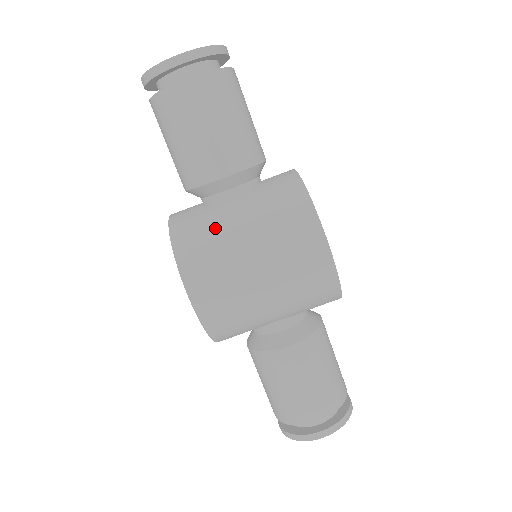
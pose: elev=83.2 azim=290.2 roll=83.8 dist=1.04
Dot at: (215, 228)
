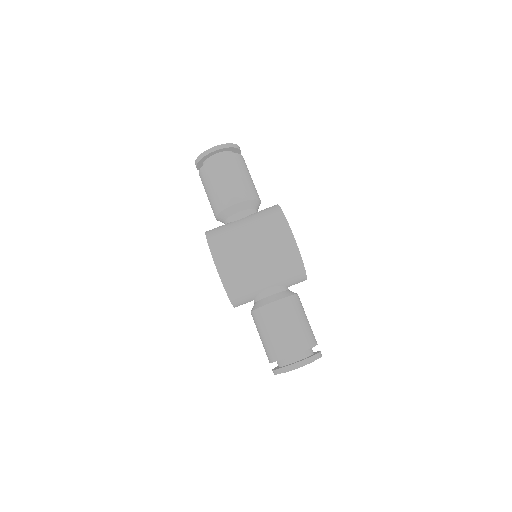
Dot at: (230, 229)
